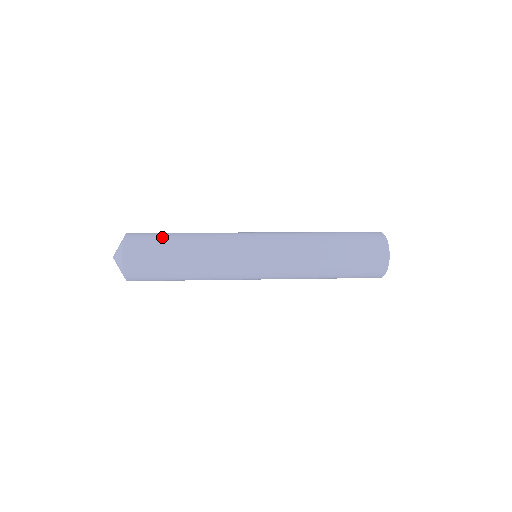
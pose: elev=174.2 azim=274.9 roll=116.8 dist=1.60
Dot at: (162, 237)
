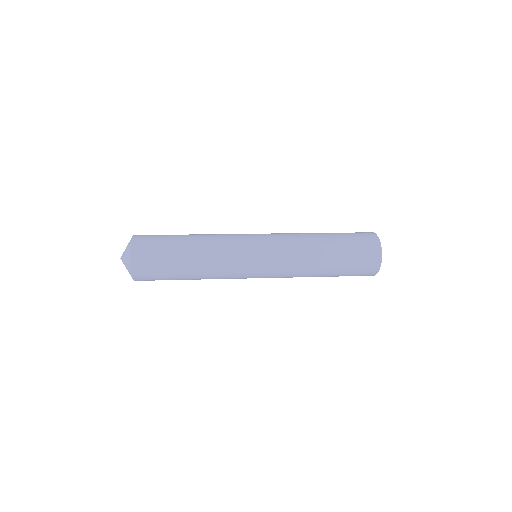
Dot at: (168, 235)
